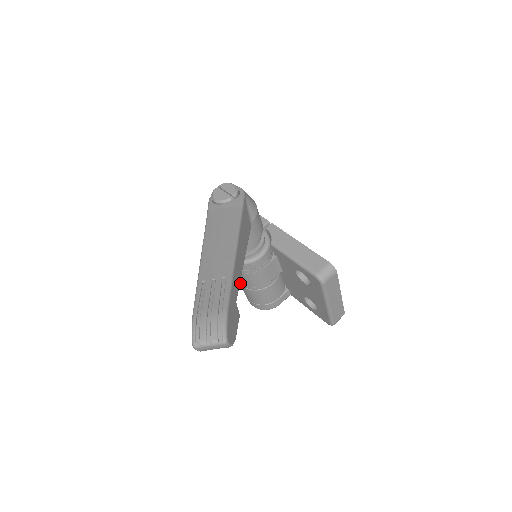
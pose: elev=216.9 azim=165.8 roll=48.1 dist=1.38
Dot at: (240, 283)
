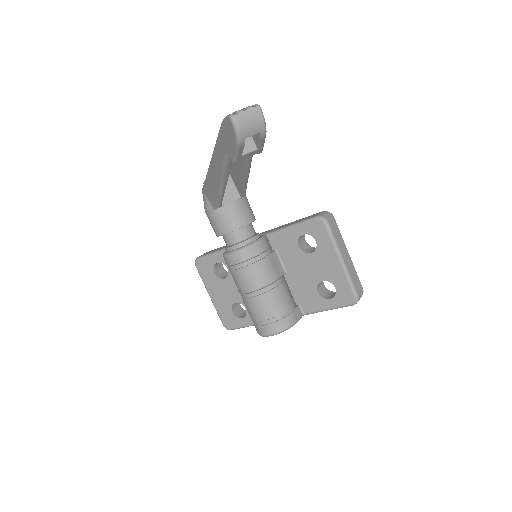
Dot at: (248, 297)
